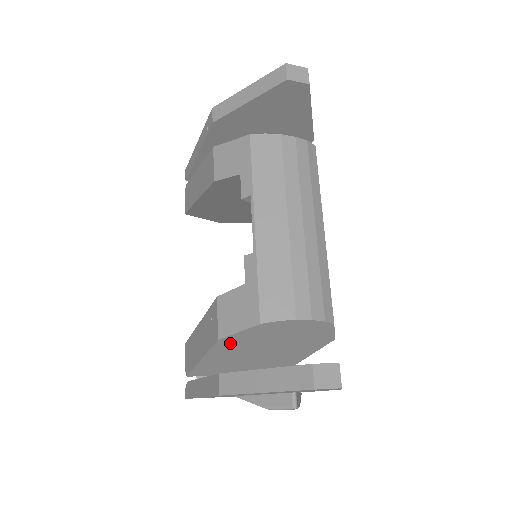
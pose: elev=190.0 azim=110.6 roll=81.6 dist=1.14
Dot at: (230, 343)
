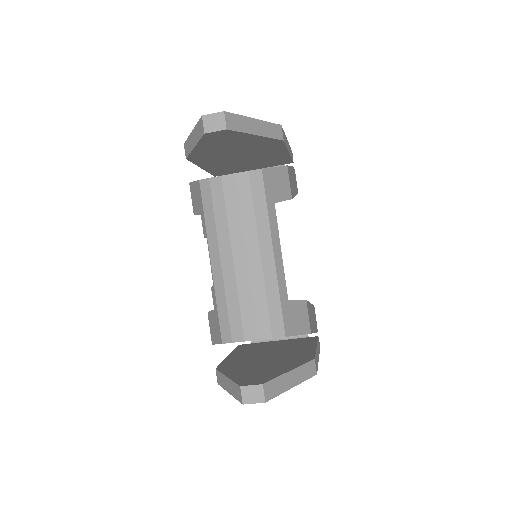
Dot at: occluded
